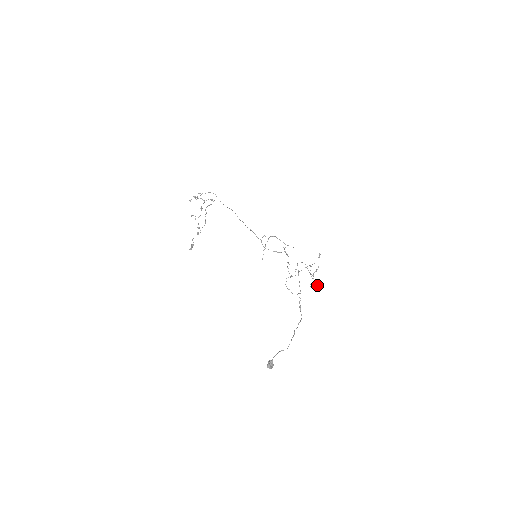
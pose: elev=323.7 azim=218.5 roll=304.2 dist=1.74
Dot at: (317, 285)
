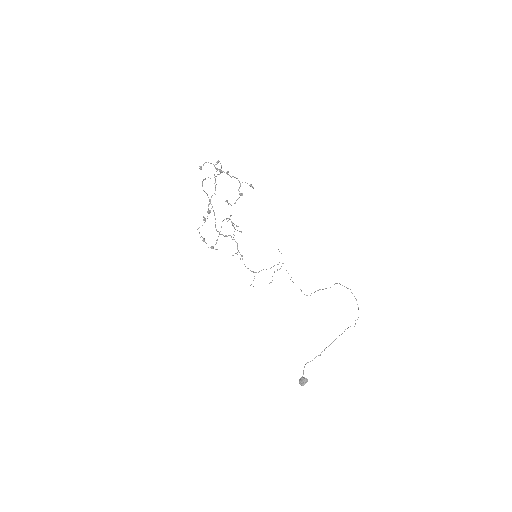
Dot at: occluded
